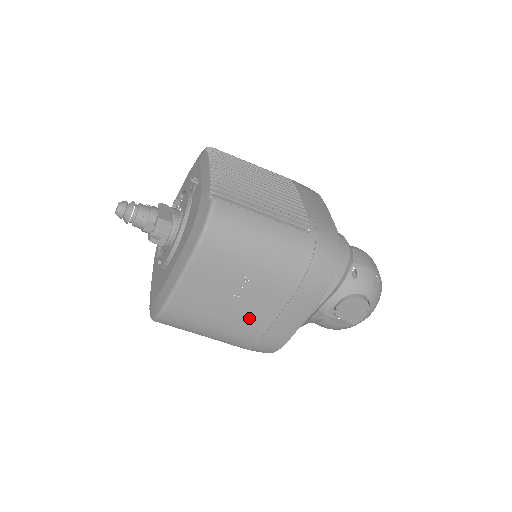
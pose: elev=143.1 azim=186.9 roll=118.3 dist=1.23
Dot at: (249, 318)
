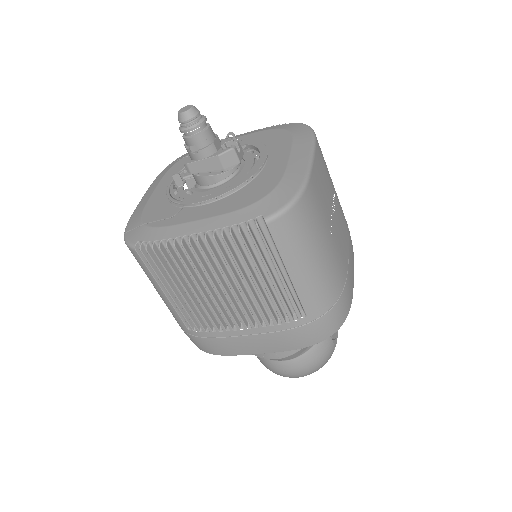
Dot at: (340, 243)
